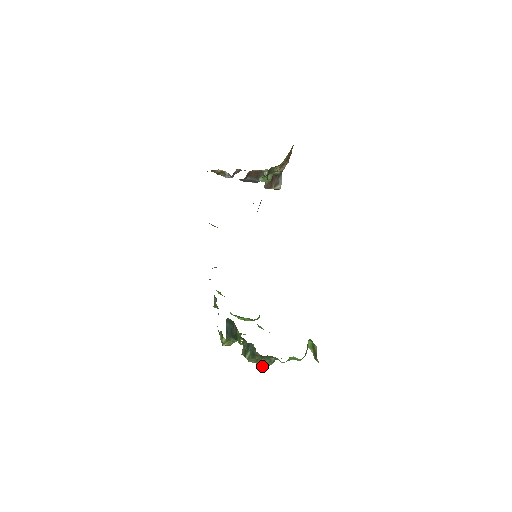
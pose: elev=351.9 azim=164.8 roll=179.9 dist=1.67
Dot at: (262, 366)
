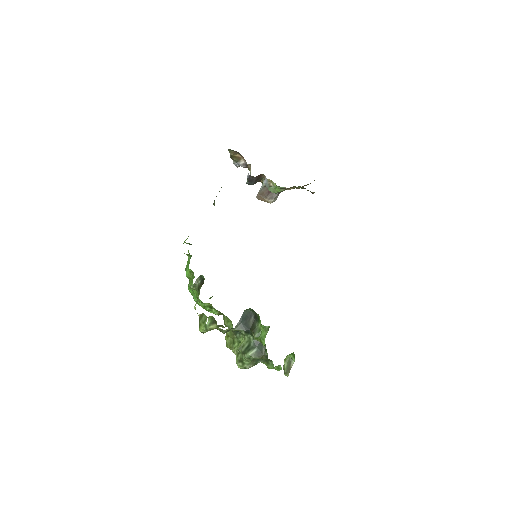
Dot at: (247, 366)
